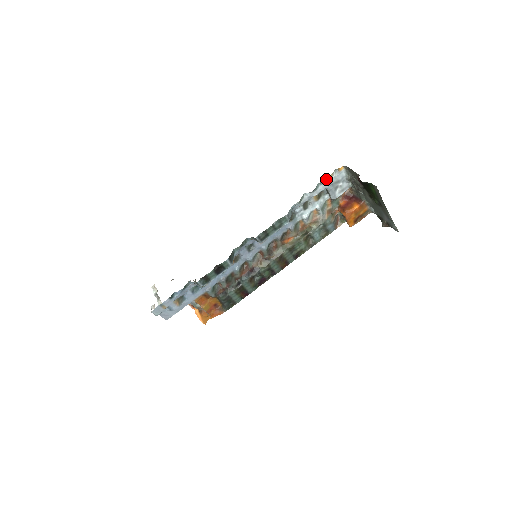
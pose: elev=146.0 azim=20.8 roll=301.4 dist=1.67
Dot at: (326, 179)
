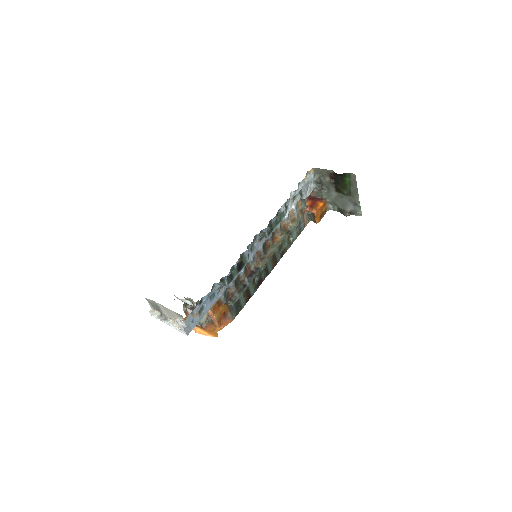
Dot at: (303, 179)
